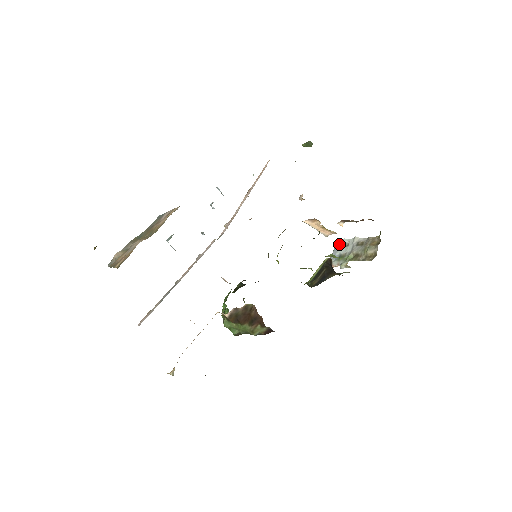
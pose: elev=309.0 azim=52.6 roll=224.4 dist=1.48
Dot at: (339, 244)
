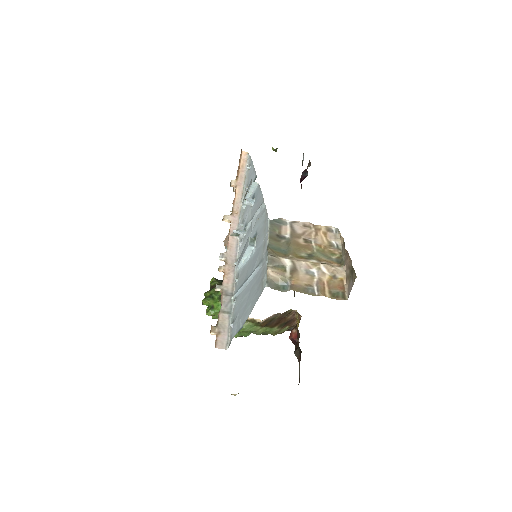
Dot at: occluded
